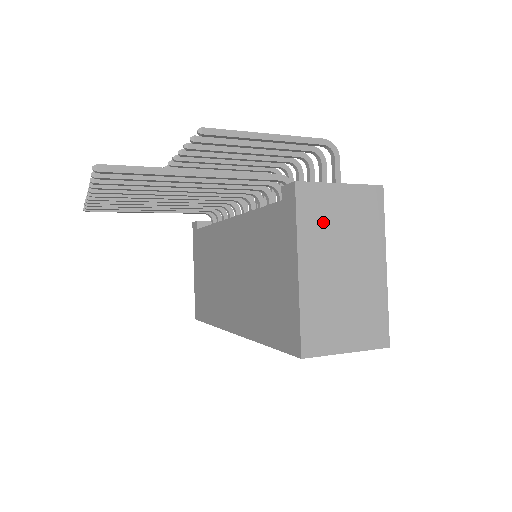
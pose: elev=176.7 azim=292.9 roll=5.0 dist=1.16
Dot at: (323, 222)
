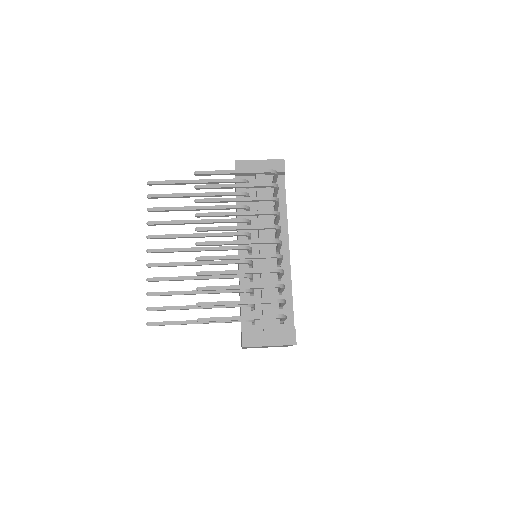
Dot at: occluded
